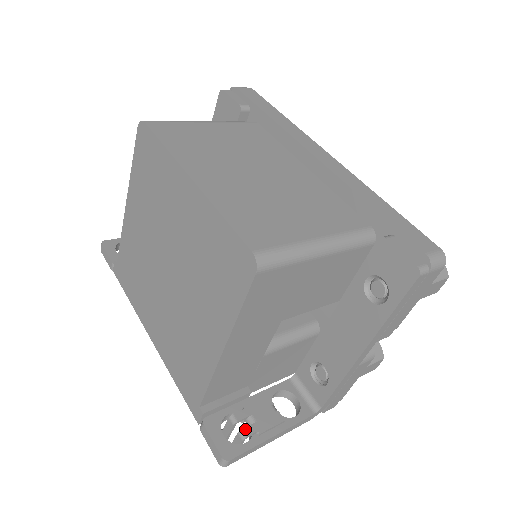
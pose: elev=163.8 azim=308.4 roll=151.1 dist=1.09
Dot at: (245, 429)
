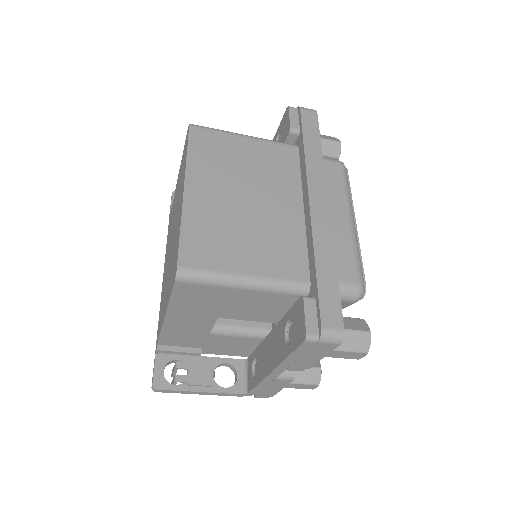
Dot at: (180, 376)
